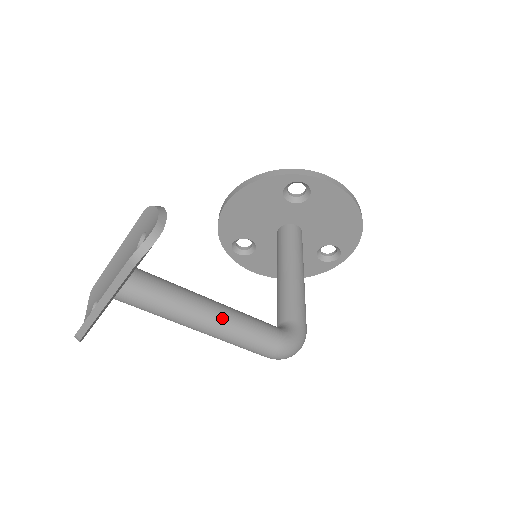
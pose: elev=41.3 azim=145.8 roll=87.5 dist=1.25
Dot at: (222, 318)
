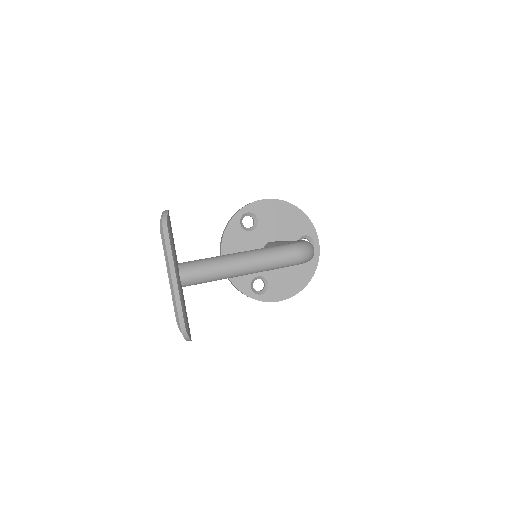
Dot at: (247, 252)
